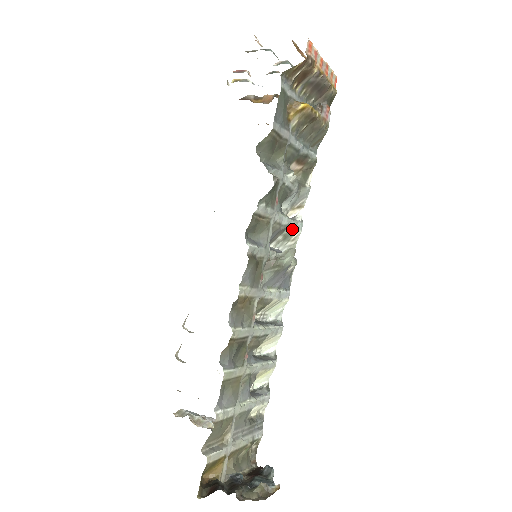
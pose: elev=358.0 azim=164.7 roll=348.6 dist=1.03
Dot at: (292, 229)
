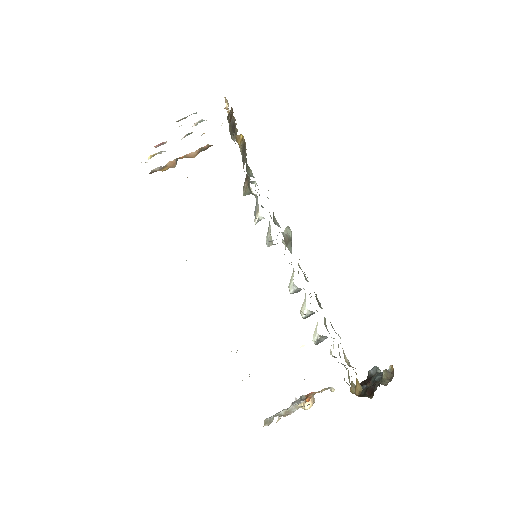
Dot at: occluded
